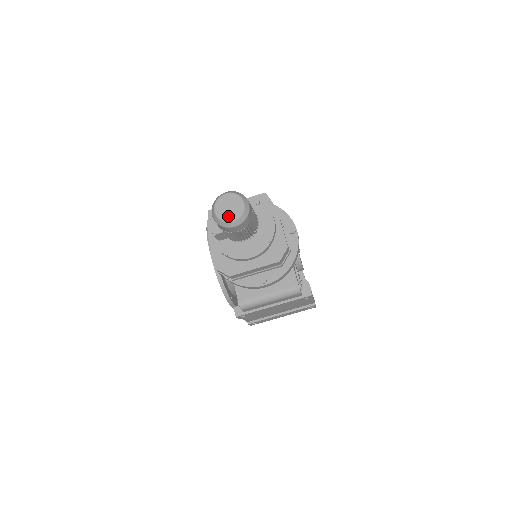
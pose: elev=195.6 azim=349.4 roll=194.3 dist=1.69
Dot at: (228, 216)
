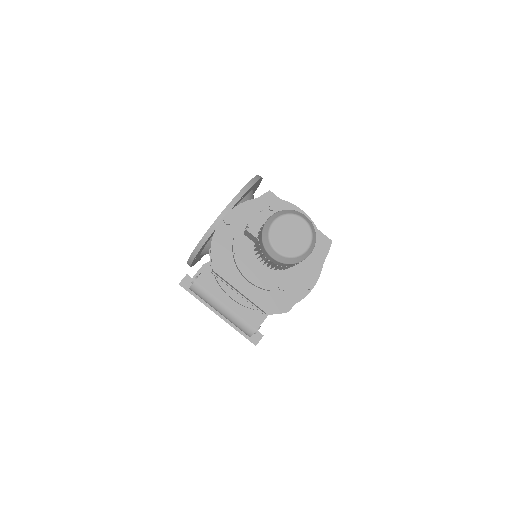
Dot at: (279, 243)
